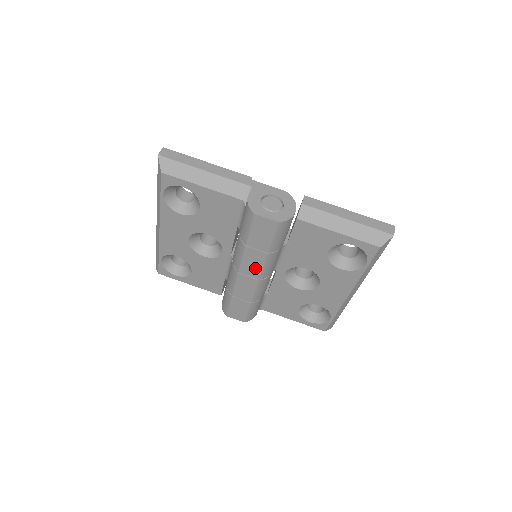
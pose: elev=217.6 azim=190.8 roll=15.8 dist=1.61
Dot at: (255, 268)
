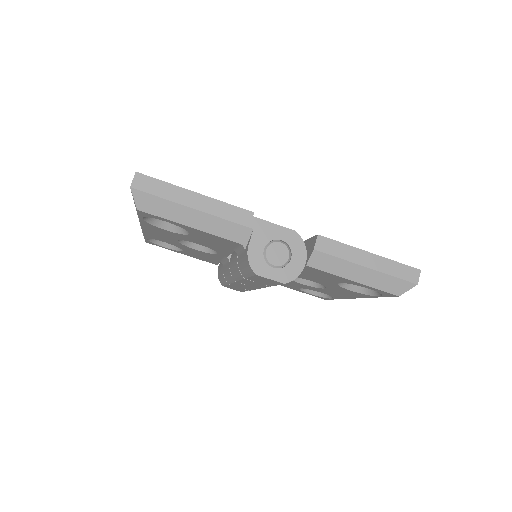
Dot at: (255, 285)
